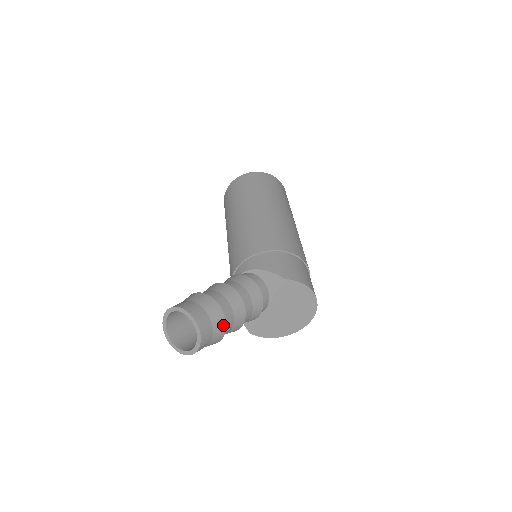
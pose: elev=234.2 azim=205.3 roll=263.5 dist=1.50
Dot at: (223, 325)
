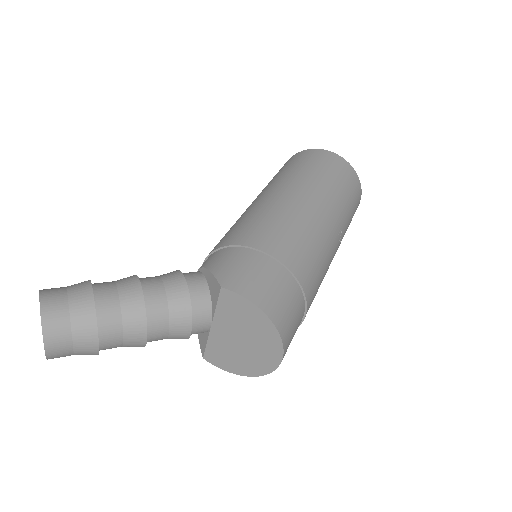
Dot at: (92, 330)
